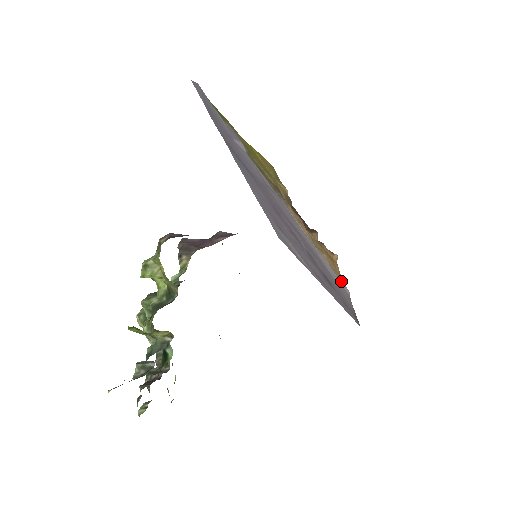
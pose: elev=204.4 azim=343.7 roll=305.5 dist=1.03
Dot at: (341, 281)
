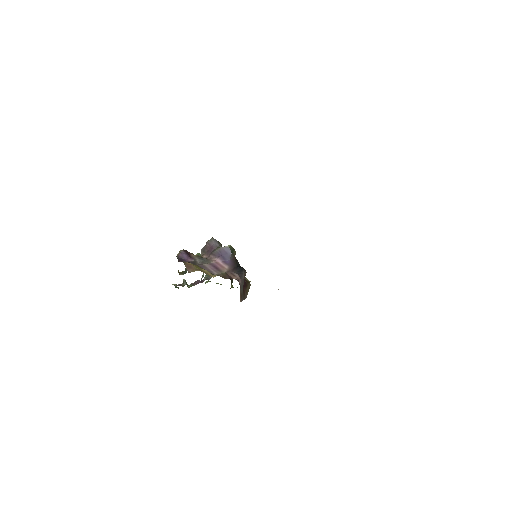
Dot at: occluded
